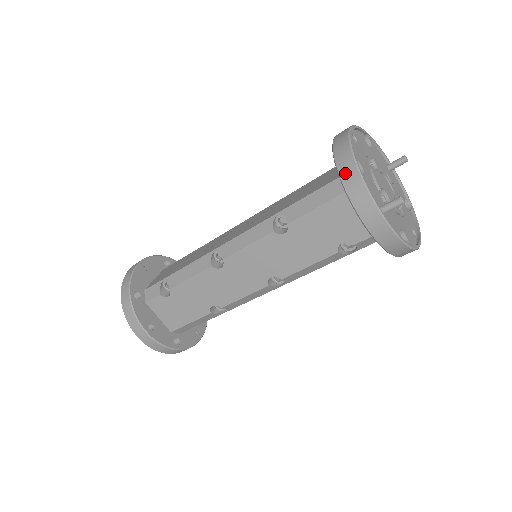
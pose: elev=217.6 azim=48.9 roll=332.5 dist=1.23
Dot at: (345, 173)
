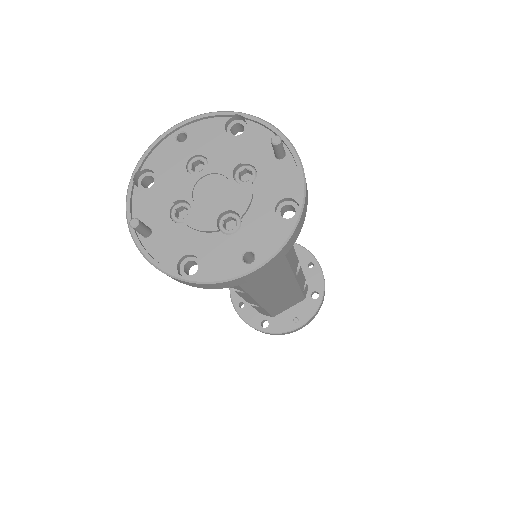
Dot at: occluded
